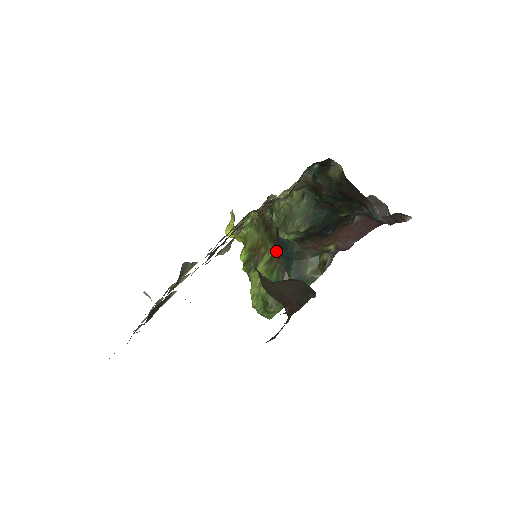
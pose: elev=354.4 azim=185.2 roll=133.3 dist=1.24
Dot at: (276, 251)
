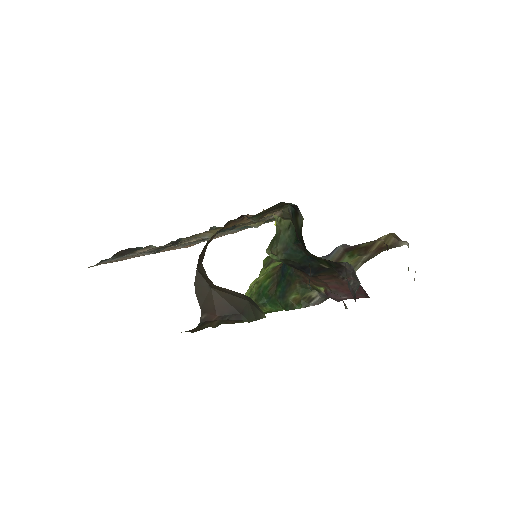
Dot at: occluded
